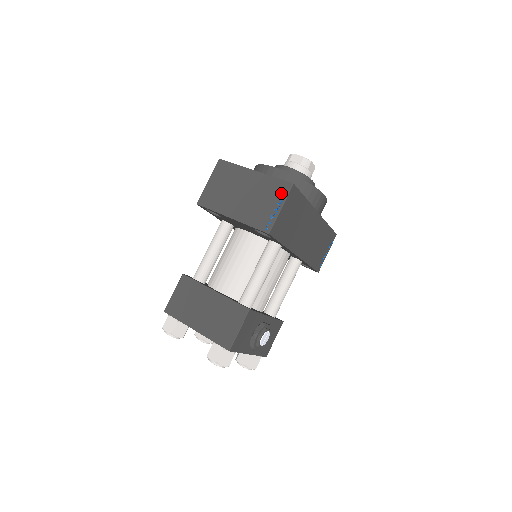
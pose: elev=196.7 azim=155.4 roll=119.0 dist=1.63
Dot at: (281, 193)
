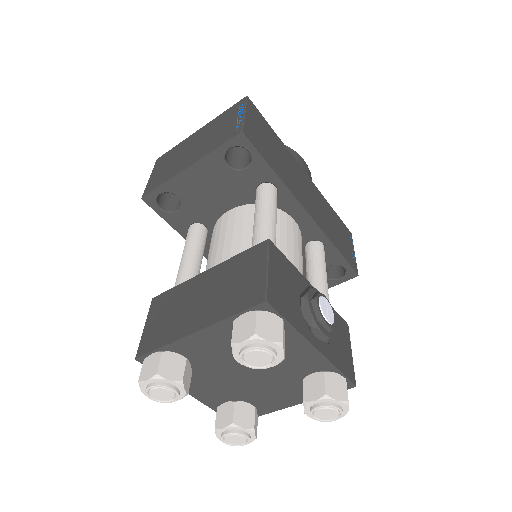
Dot at: (237, 109)
